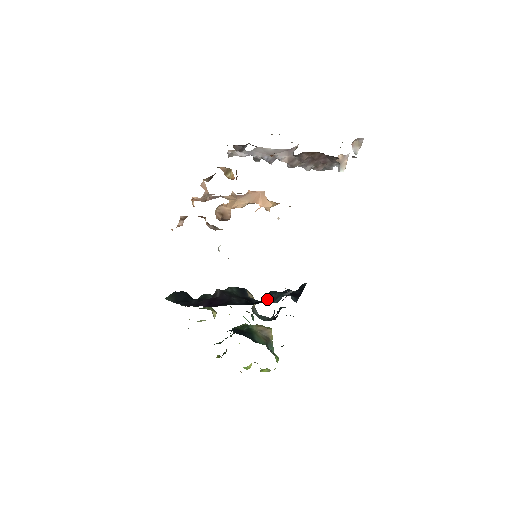
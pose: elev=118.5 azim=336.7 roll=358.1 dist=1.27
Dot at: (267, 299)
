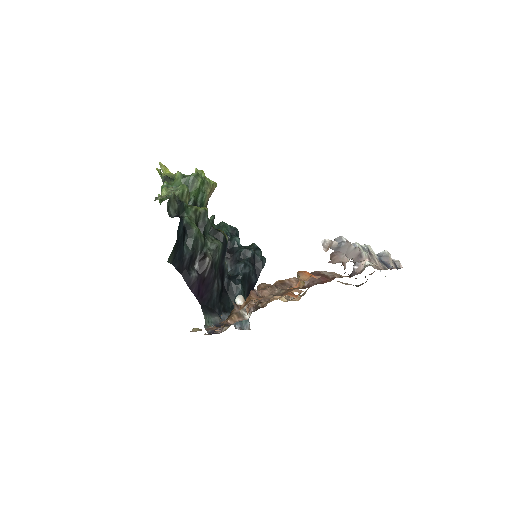
Dot at: (234, 302)
